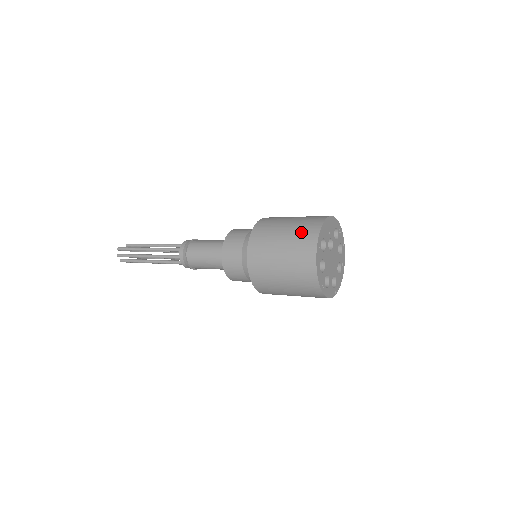
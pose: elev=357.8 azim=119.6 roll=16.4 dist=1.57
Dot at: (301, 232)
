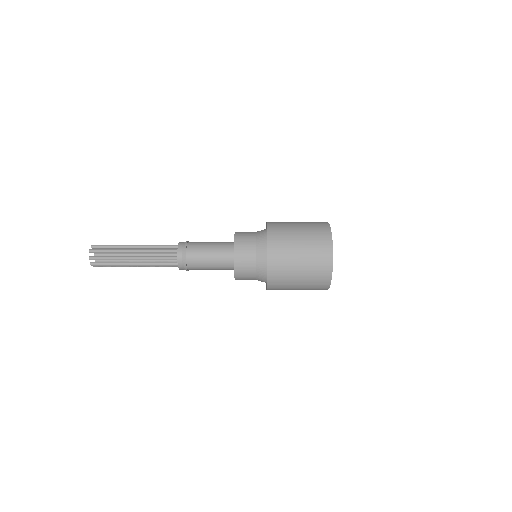
Dot at: occluded
